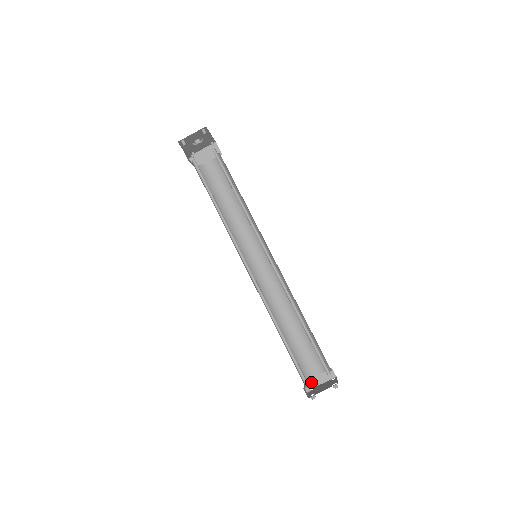
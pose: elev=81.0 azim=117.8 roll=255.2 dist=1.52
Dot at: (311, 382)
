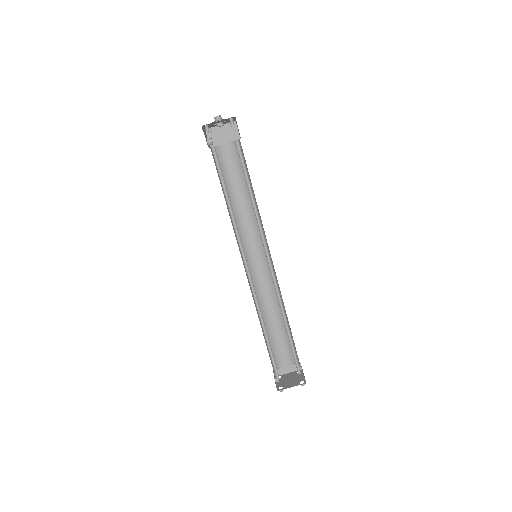
Dot at: (279, 370)
